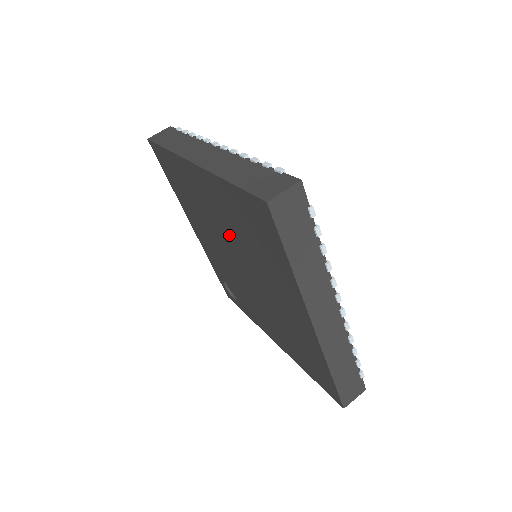
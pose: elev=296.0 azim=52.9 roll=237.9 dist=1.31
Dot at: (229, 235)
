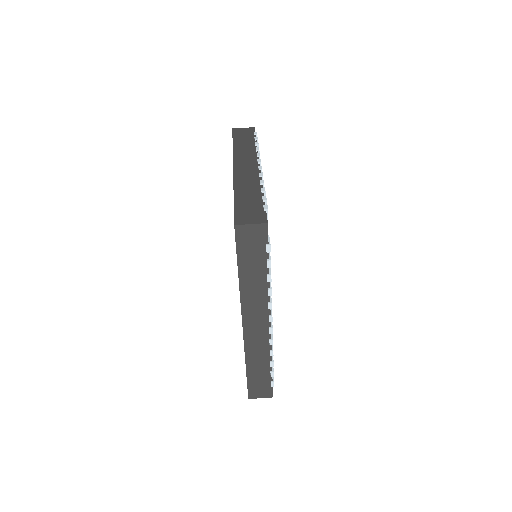
Dot at: occluded
